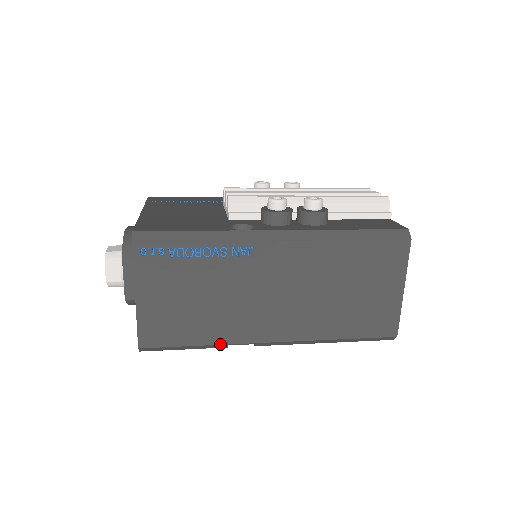
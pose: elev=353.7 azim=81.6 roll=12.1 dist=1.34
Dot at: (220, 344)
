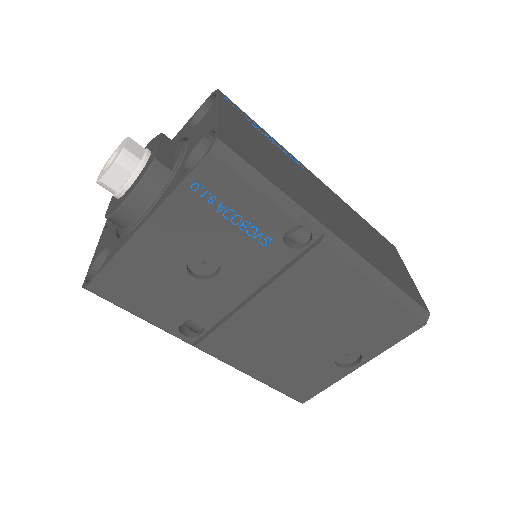
Dot at: (296, 203)
